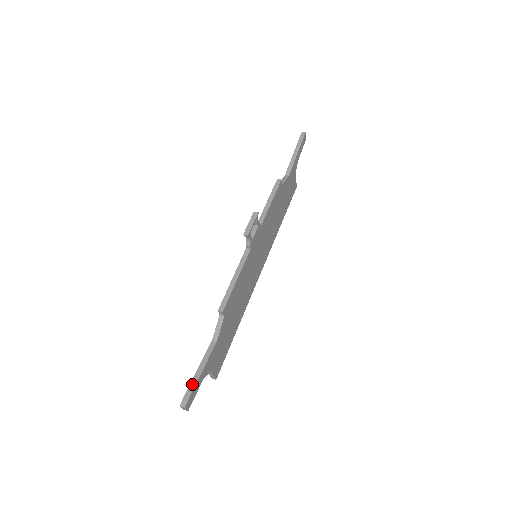
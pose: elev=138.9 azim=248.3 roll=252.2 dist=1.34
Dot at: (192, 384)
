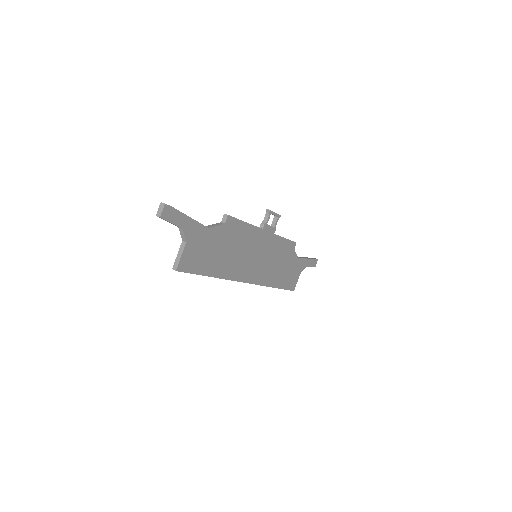
Dot at: (178, 210)
